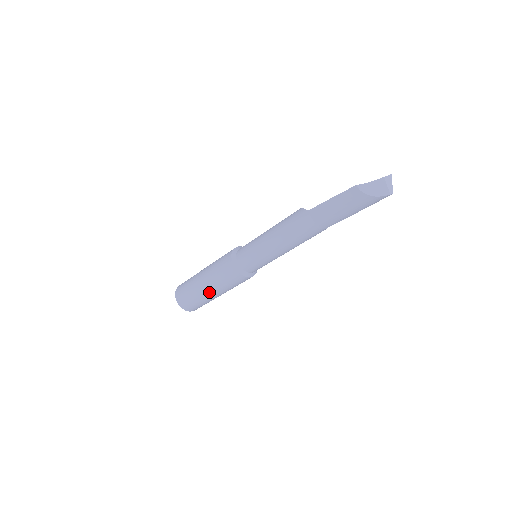
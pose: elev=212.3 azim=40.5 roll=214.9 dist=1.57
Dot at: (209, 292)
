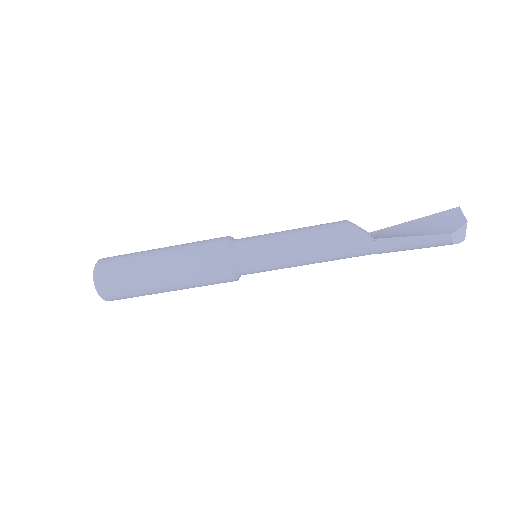
Dot at: (169, 290)
